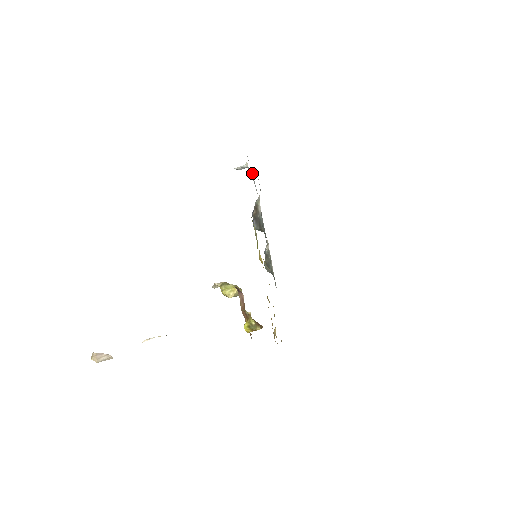
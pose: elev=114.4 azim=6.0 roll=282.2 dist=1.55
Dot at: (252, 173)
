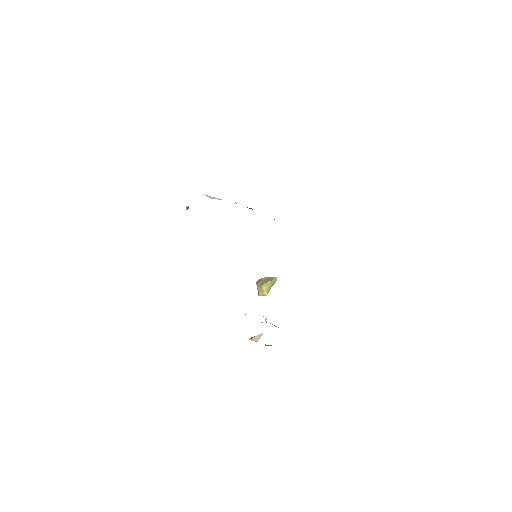
Dot at: occluded
